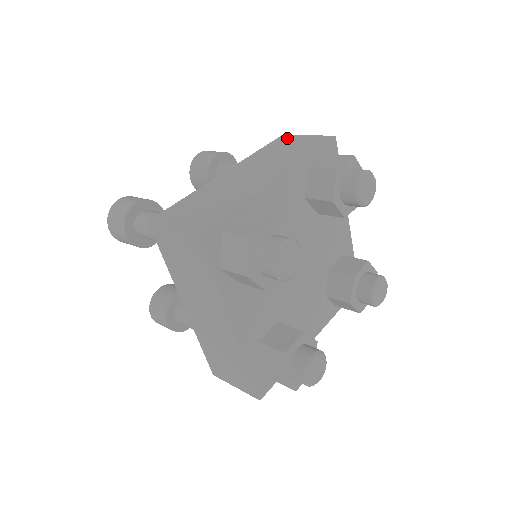
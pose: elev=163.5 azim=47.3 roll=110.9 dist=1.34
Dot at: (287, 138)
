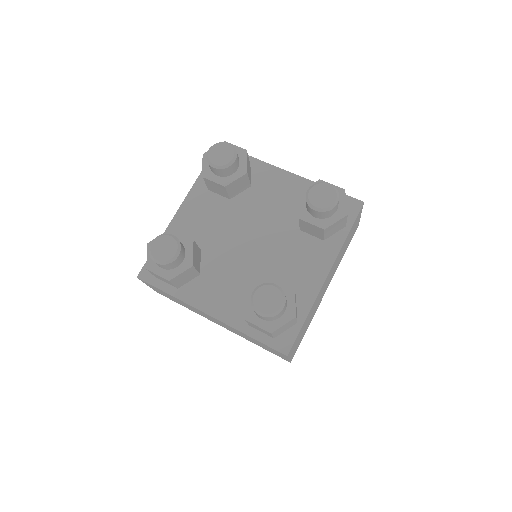
Dot at: occluded
